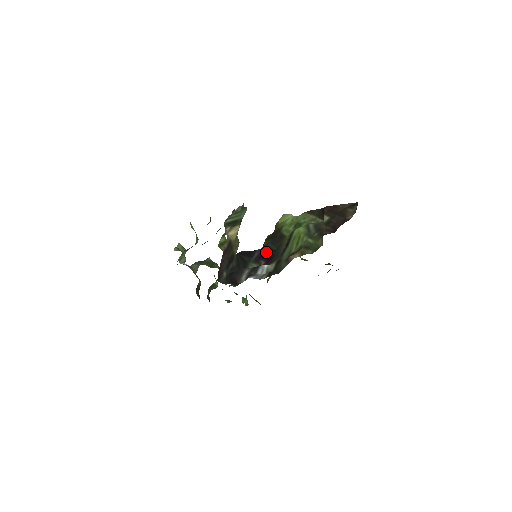
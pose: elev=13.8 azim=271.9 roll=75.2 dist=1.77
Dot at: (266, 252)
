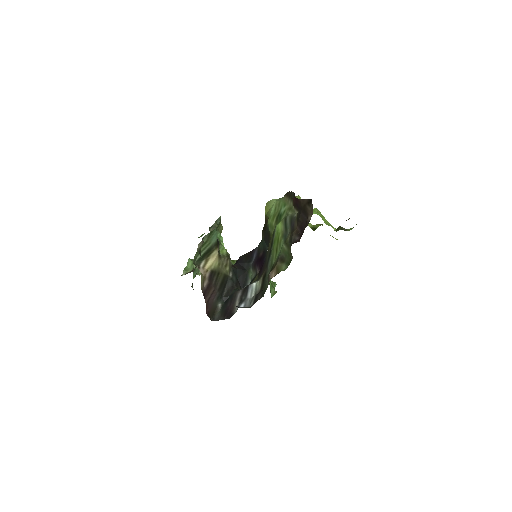
Dot at: (261, 254)
